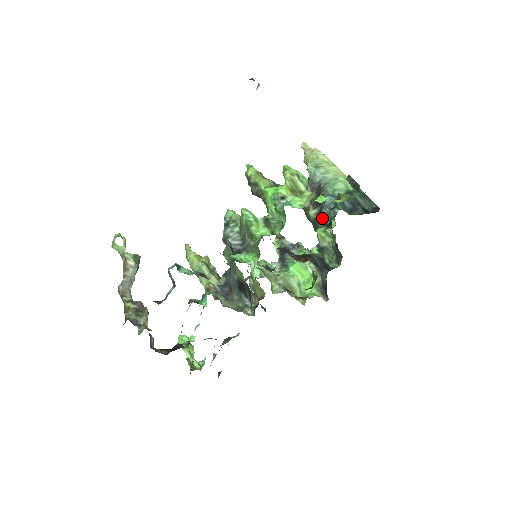
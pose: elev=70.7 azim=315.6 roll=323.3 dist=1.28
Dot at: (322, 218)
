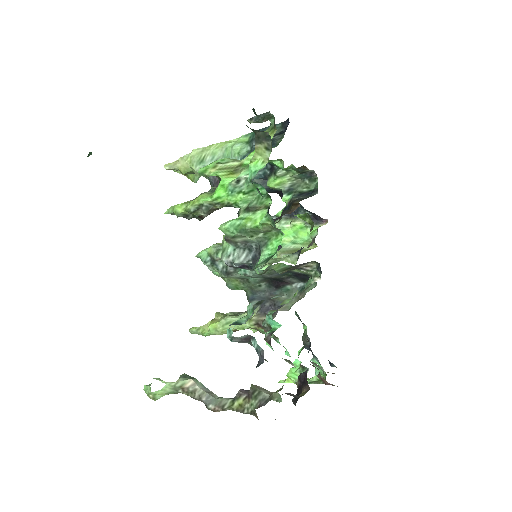
Dot at: (258, 178)
